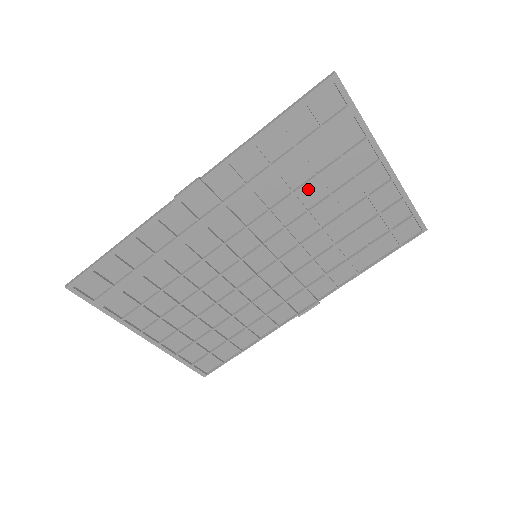
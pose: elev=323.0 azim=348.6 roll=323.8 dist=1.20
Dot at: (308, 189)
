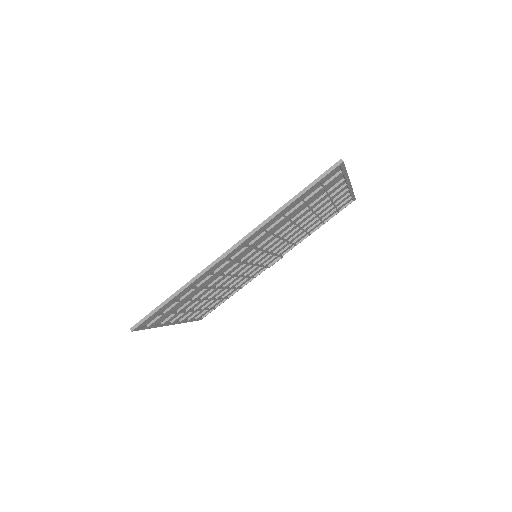
Dot at: occluded
